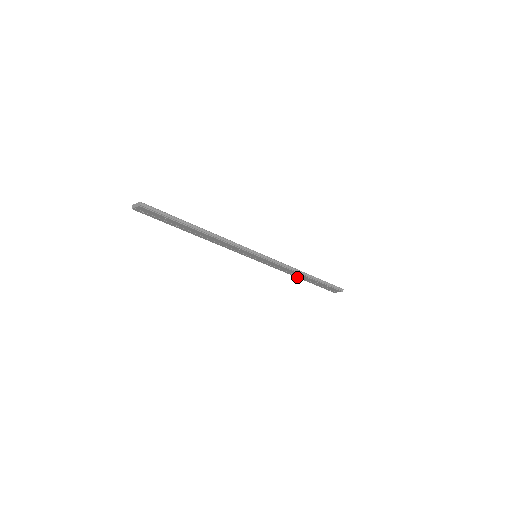
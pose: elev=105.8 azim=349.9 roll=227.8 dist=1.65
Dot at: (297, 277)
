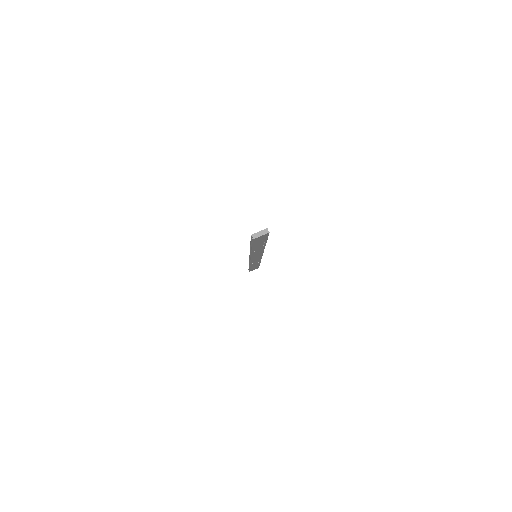
Dot at: (250, 266)
